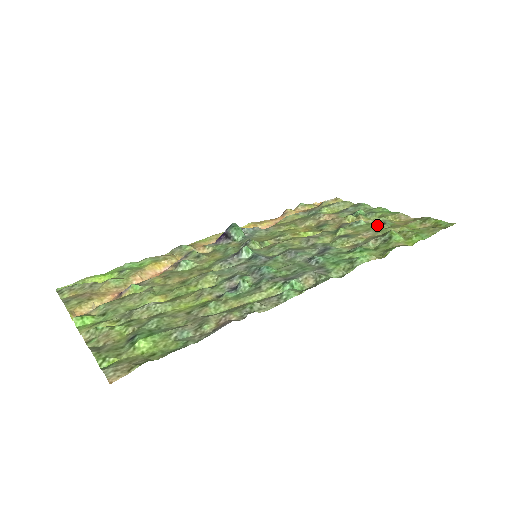
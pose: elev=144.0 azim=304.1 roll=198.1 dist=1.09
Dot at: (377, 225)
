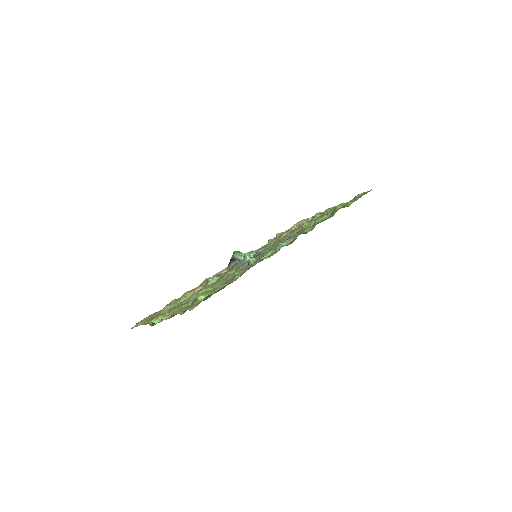
Dot at: occluded
